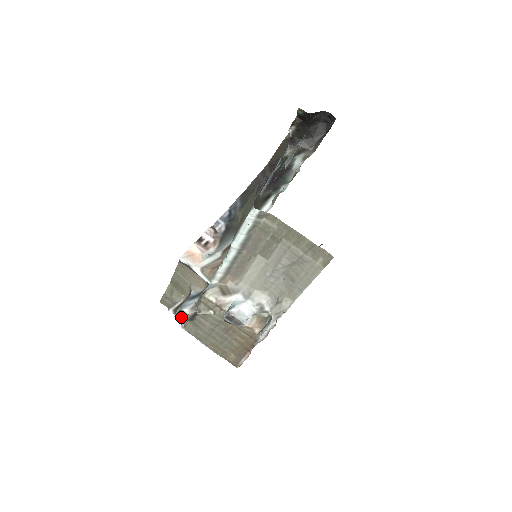
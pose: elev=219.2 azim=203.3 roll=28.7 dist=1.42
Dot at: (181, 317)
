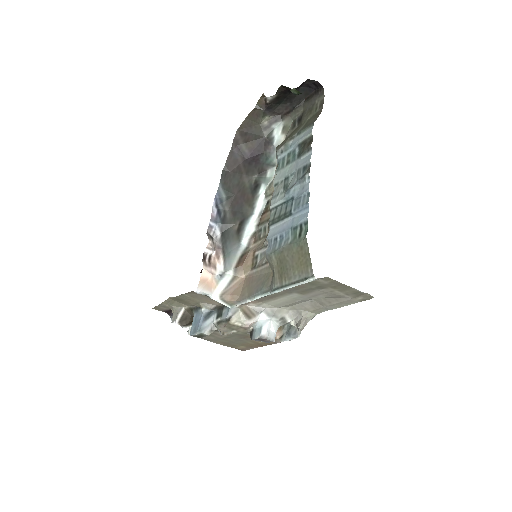
Dot at: (199, 337)
